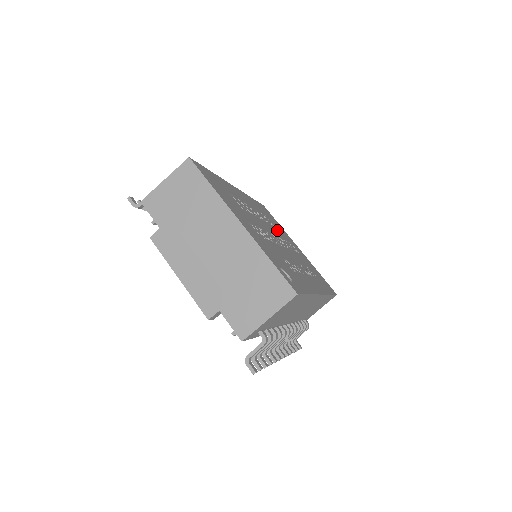
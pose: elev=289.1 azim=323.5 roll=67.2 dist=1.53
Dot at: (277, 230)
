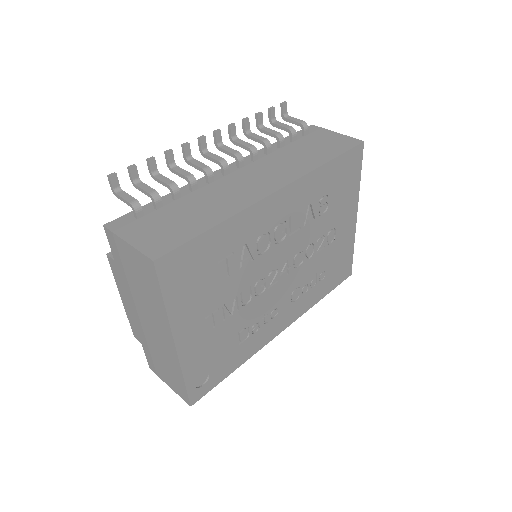
Dot at: (319, 223)
